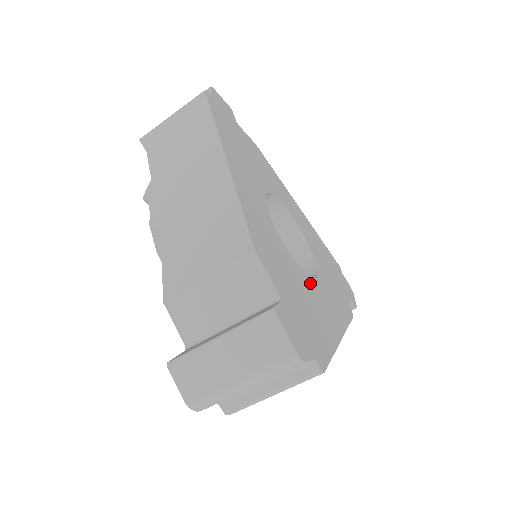
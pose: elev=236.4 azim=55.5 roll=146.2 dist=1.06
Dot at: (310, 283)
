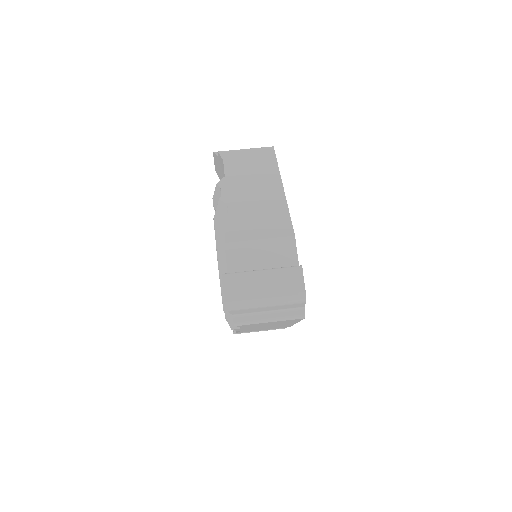
Dot at: occluded
